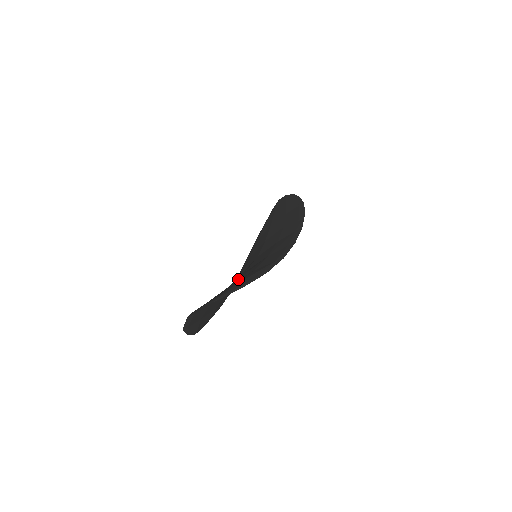
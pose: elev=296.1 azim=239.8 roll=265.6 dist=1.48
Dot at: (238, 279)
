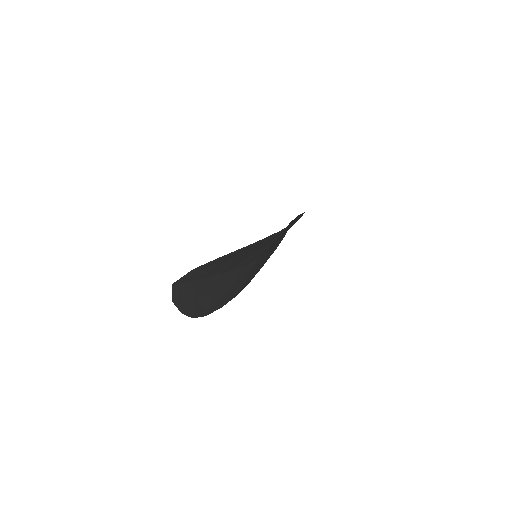
Dot at: occluded
